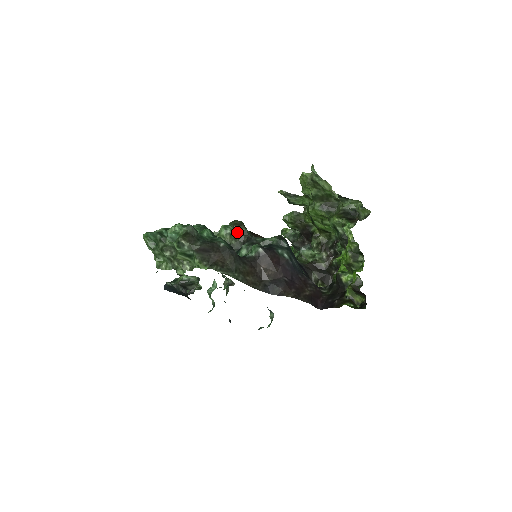
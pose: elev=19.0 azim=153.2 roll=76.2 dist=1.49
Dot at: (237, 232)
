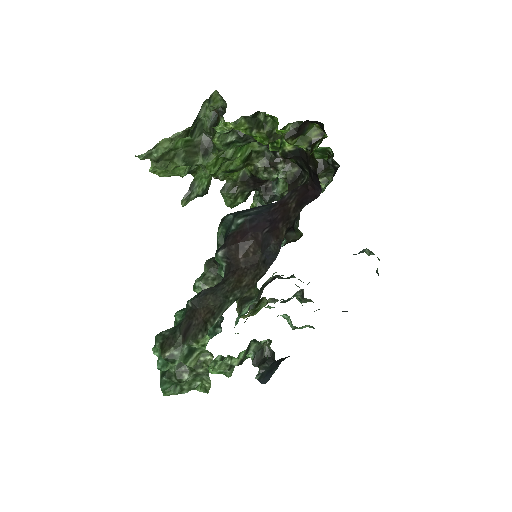
Dot at: (204, 274)
